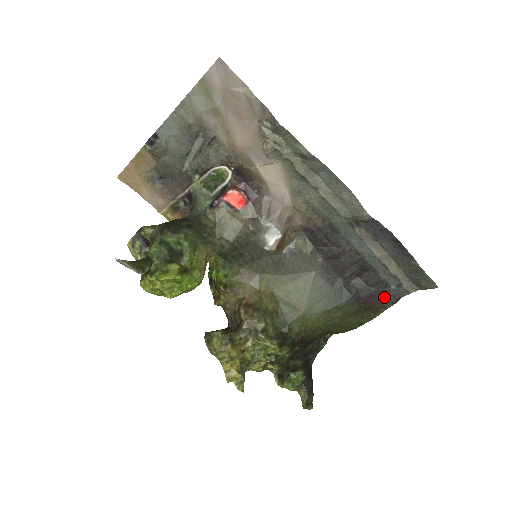
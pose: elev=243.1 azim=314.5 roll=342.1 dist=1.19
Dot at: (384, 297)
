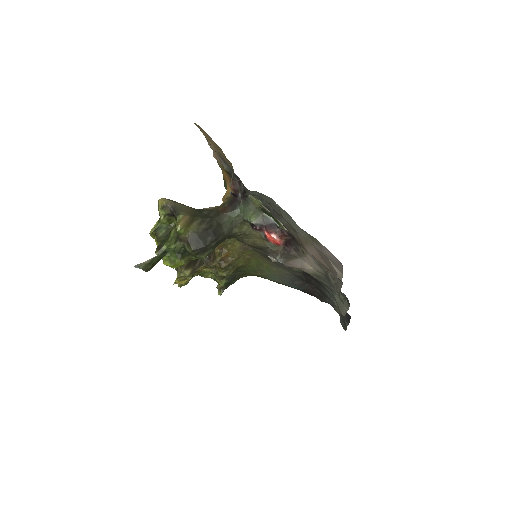
Dot at: (319, 298)
